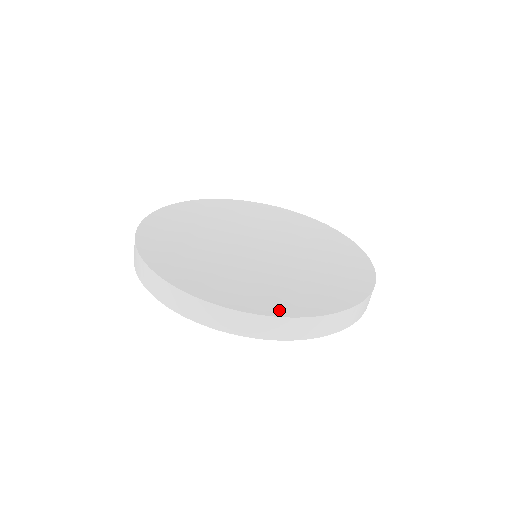
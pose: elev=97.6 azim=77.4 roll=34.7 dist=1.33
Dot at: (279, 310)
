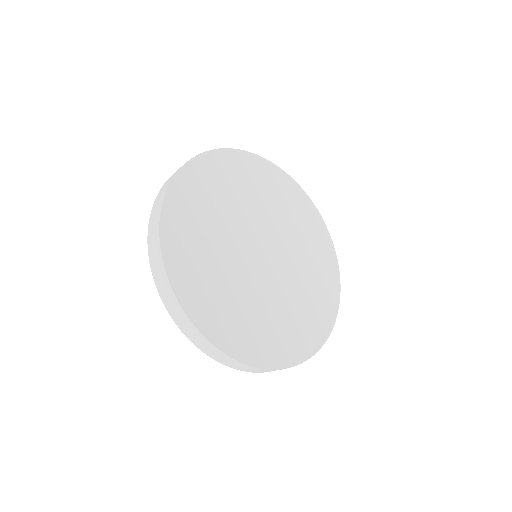
Dot at: (206, 325)
